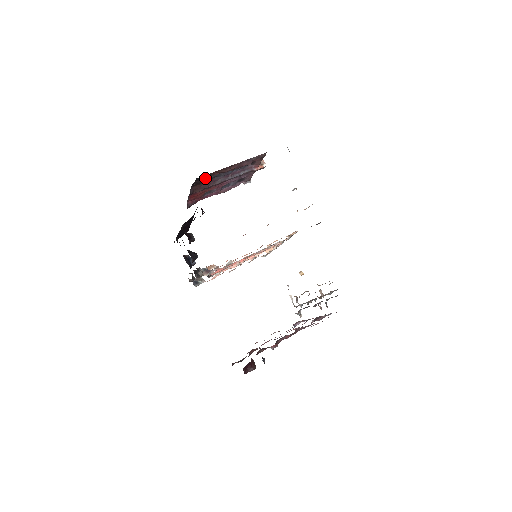
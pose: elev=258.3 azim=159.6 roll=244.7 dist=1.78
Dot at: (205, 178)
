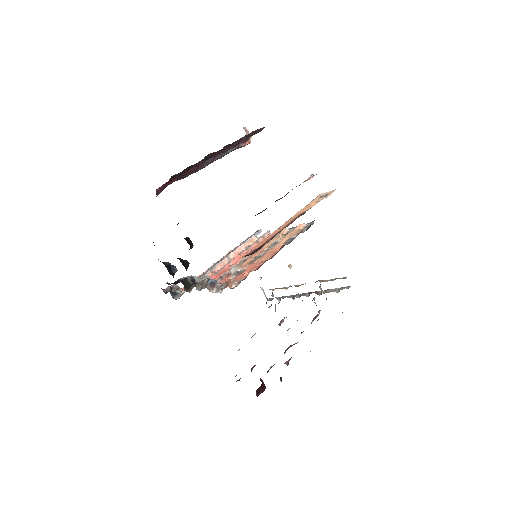
Dot at: occluded
